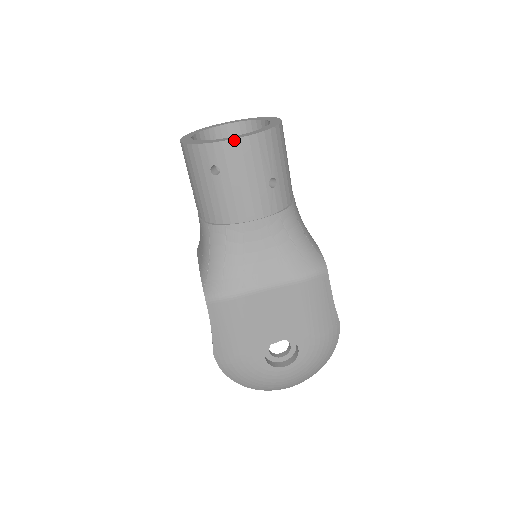
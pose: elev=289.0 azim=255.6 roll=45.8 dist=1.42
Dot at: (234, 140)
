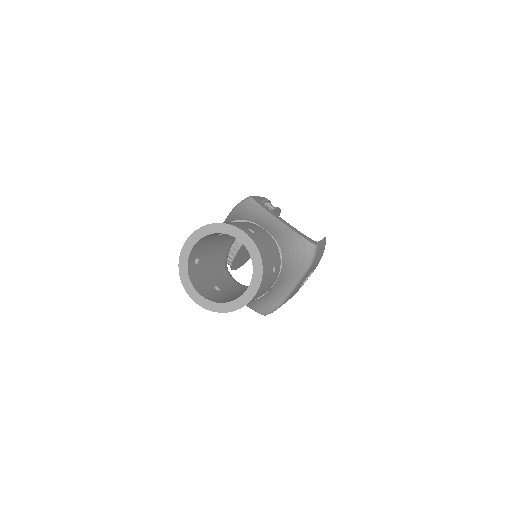
Dot at: (253, 298)
